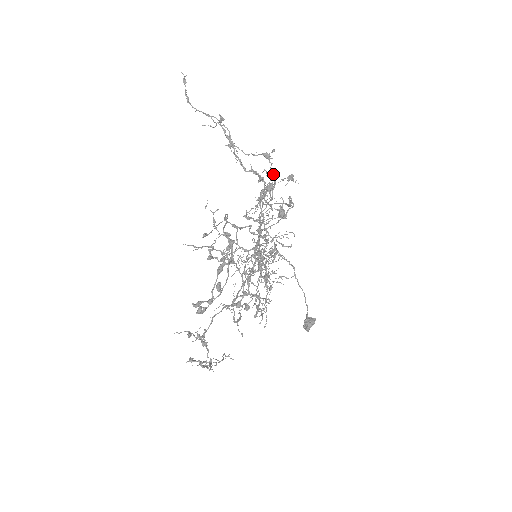
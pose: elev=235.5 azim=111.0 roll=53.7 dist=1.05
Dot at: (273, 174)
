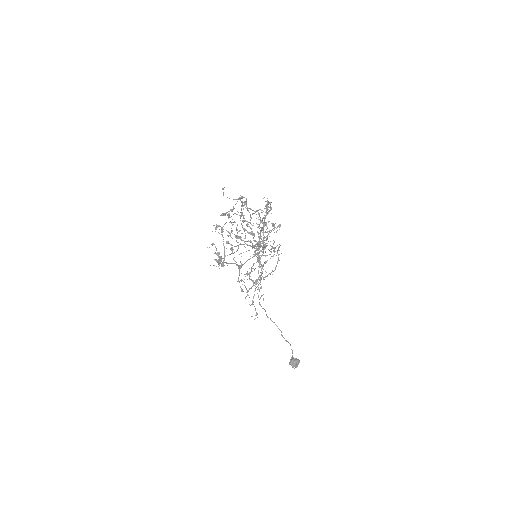
Dot at: (268, 231)
